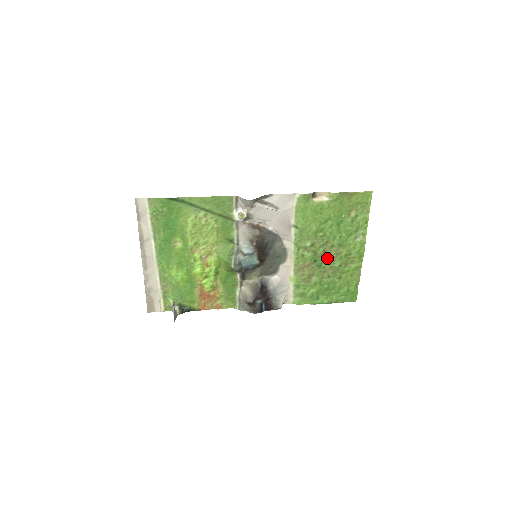
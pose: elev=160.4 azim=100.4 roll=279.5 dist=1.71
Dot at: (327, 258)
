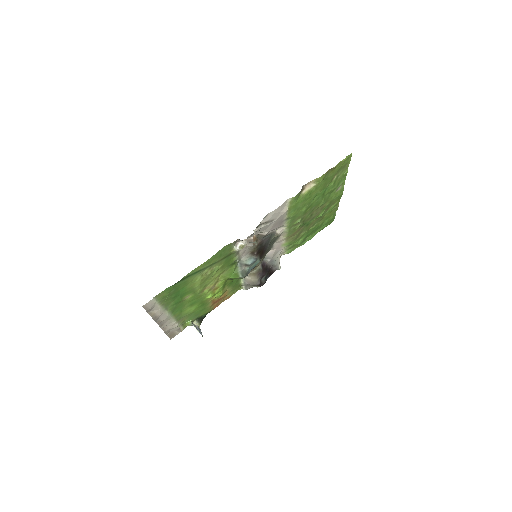
Dot at: (313, 217)
